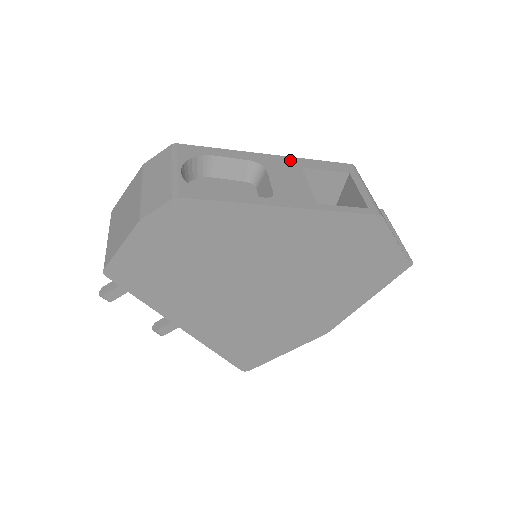
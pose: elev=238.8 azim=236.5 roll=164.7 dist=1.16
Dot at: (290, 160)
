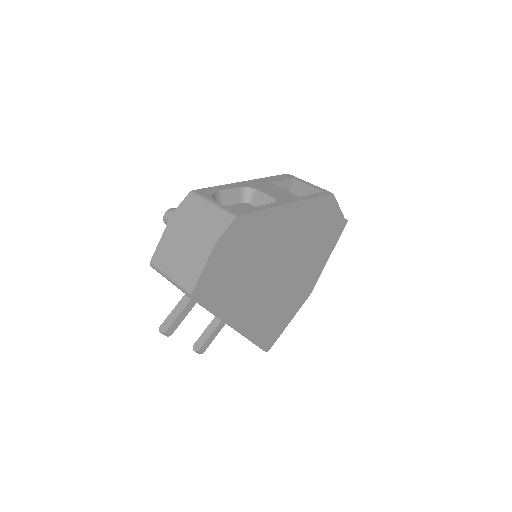
Dot at: (259, 181)
